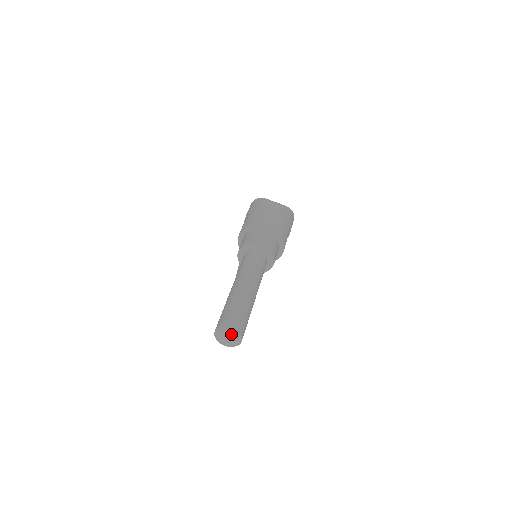
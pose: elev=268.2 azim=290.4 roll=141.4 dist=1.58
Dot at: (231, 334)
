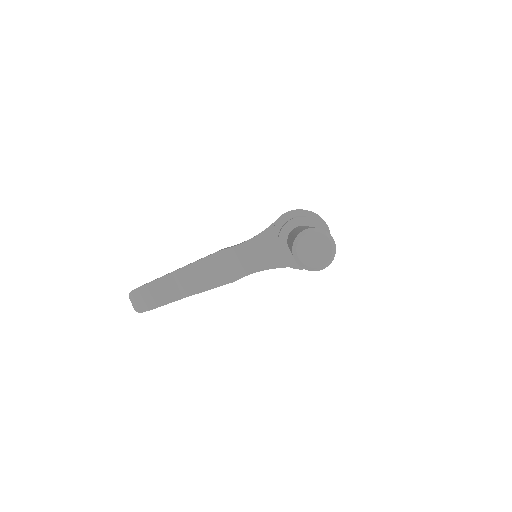
Dot at: (328, 247)
